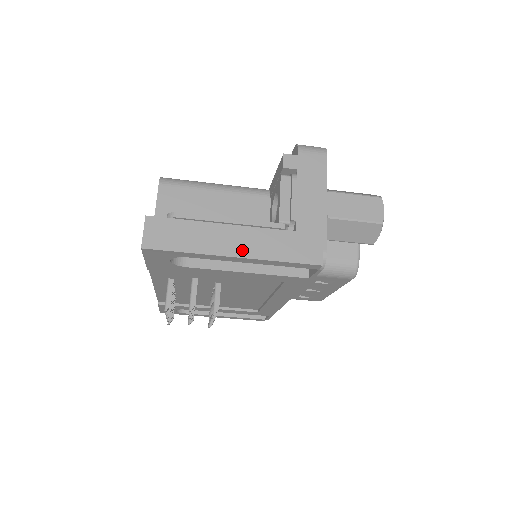
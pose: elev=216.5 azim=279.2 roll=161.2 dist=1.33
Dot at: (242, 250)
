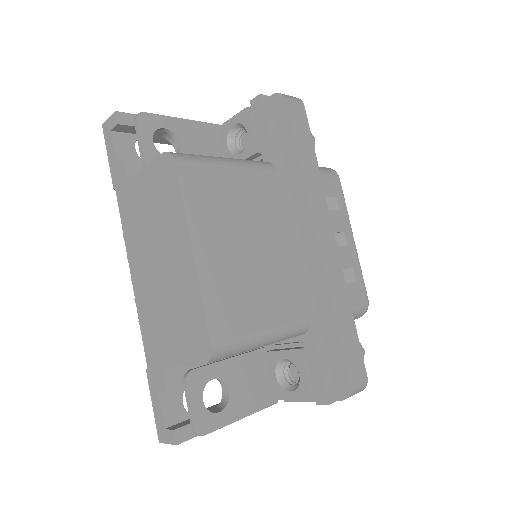
Dot at: occluded
